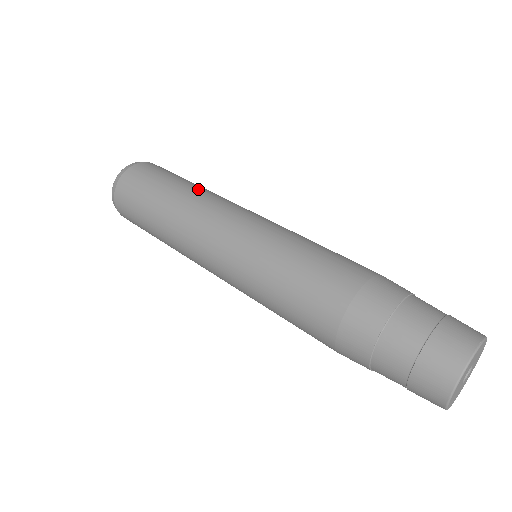
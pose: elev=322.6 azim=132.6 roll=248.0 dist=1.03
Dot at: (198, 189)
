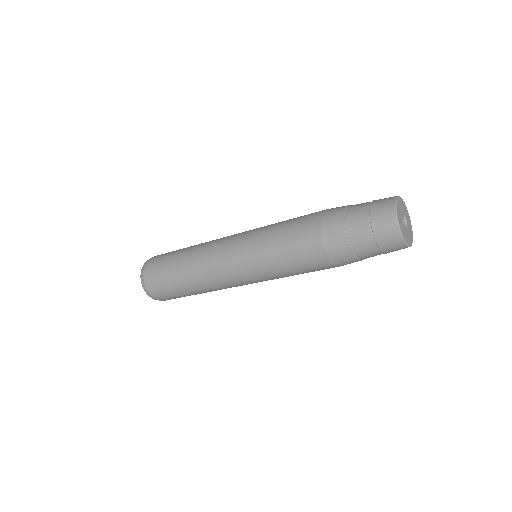
Dot at: occluded
